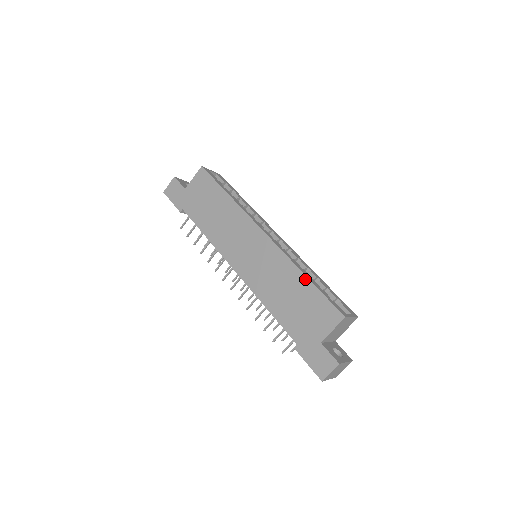
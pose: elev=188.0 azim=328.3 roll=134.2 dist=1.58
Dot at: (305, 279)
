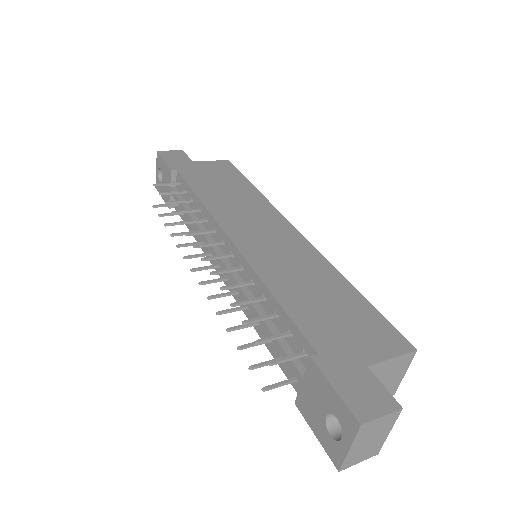
Dot at: (351, 288)
